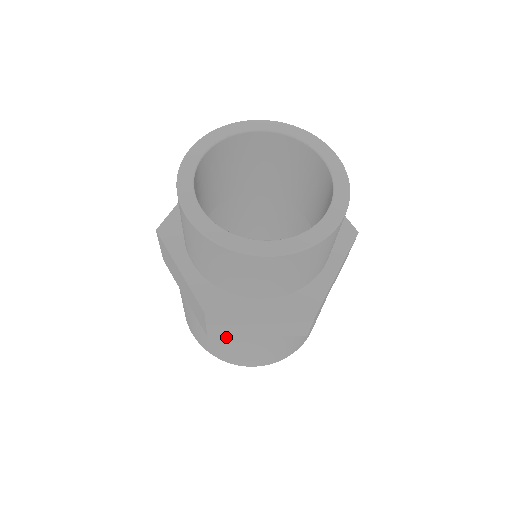
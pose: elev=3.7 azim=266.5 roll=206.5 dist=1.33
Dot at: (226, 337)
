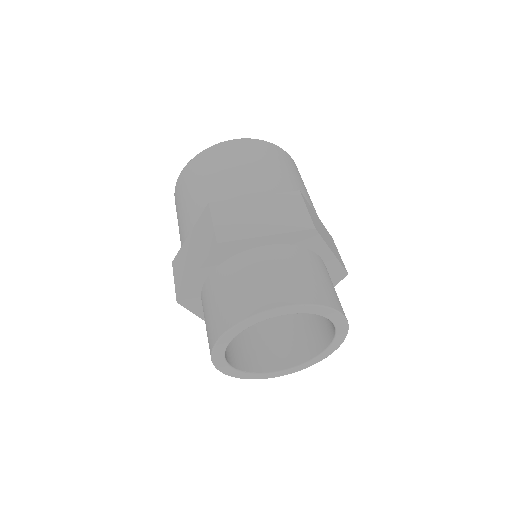
Dot at: occluded
